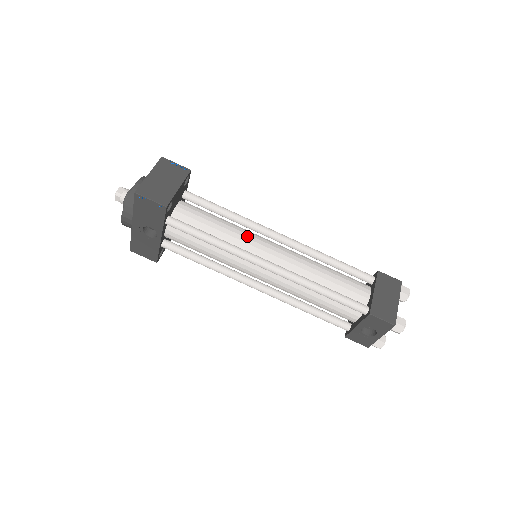
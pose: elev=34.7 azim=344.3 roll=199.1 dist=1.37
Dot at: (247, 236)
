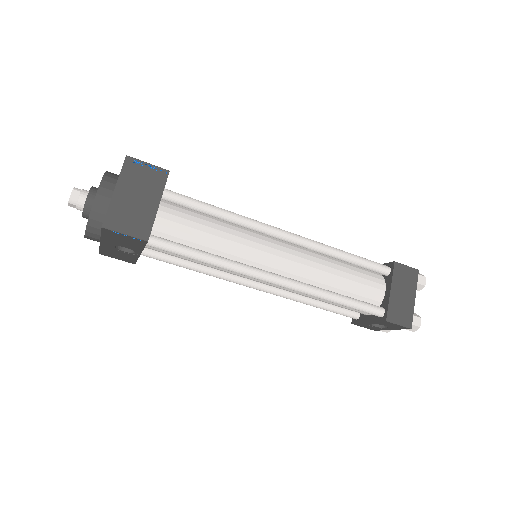
Dot at: (247, 243)
